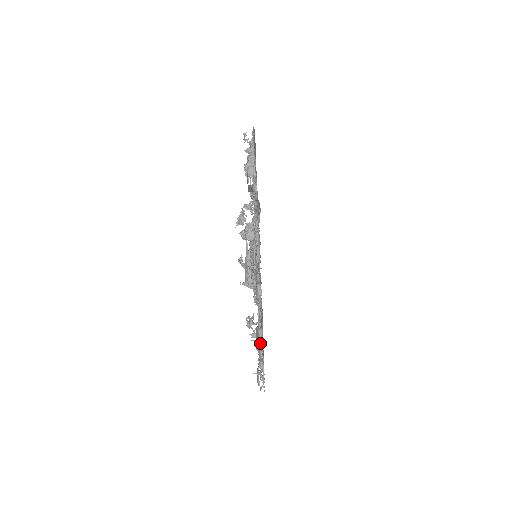
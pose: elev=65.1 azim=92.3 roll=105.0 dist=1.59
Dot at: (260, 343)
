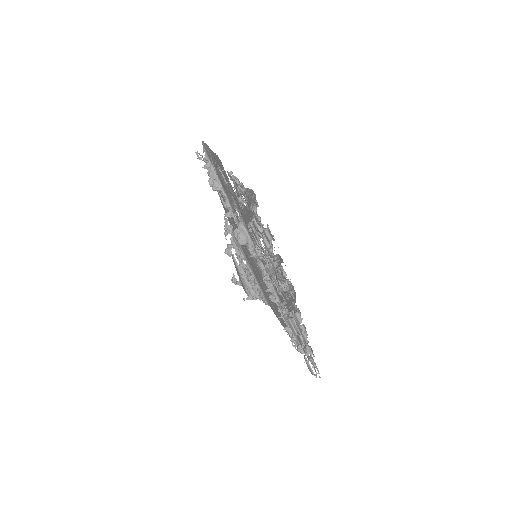
Dot at: (301, 327)
